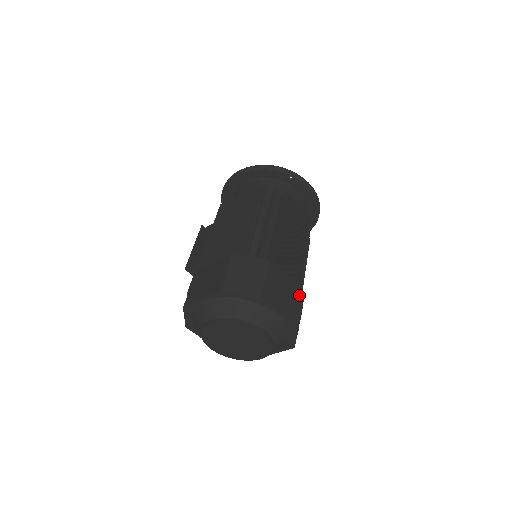
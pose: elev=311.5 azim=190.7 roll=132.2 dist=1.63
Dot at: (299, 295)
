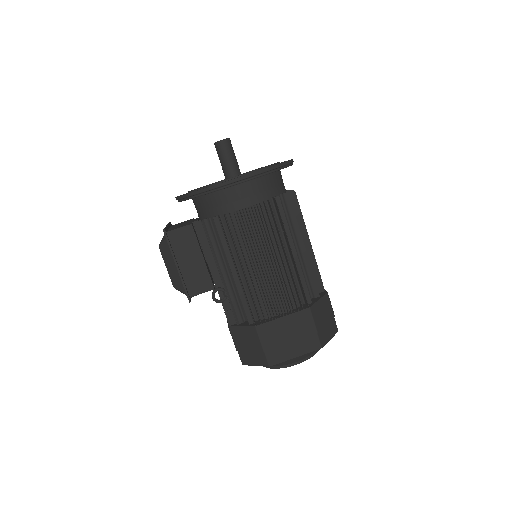
Dot at: occluded
